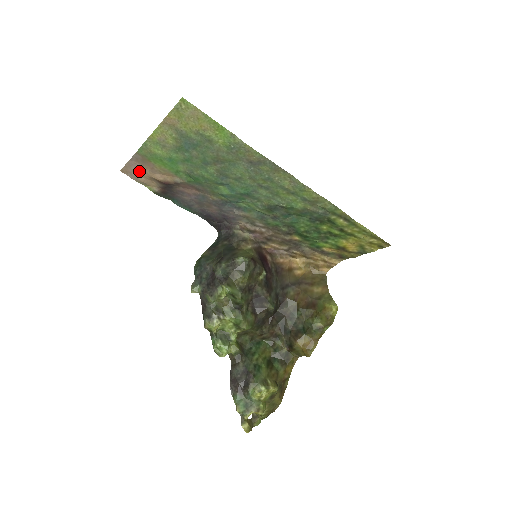
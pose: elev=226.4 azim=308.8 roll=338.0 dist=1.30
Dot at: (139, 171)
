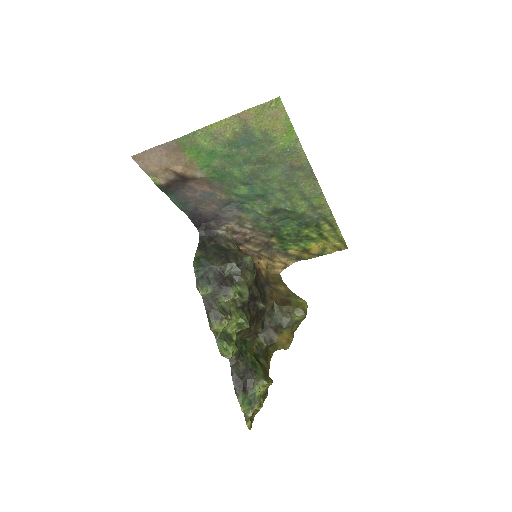
Dot at: (158, 160)
